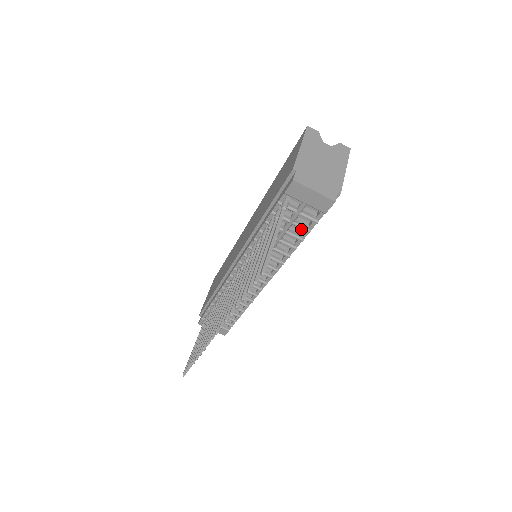
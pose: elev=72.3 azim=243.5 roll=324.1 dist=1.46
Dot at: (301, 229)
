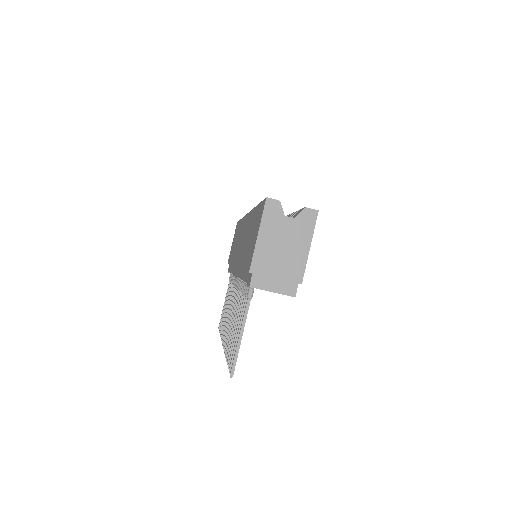
Dot at: occluded
